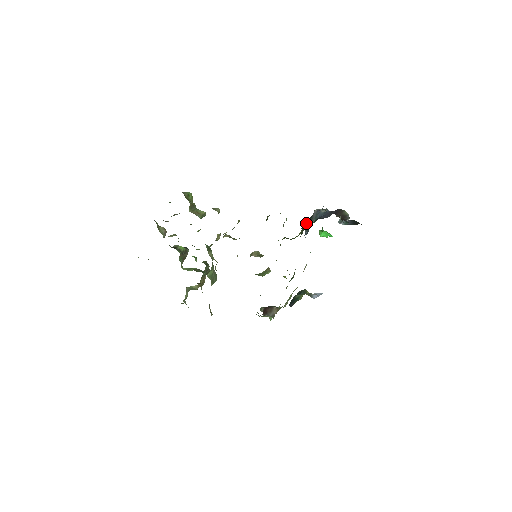
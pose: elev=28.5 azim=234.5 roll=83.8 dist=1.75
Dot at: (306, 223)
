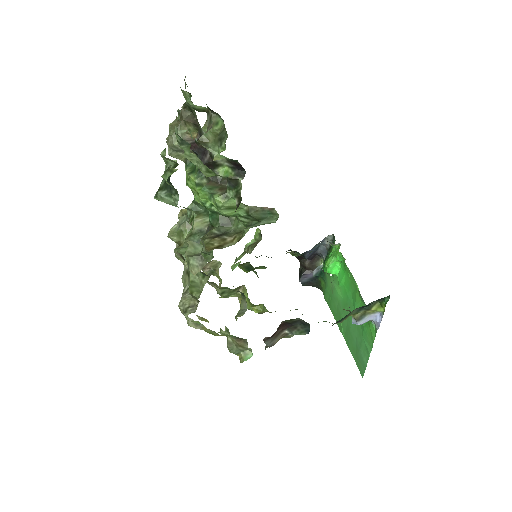
Dot at: occluded
